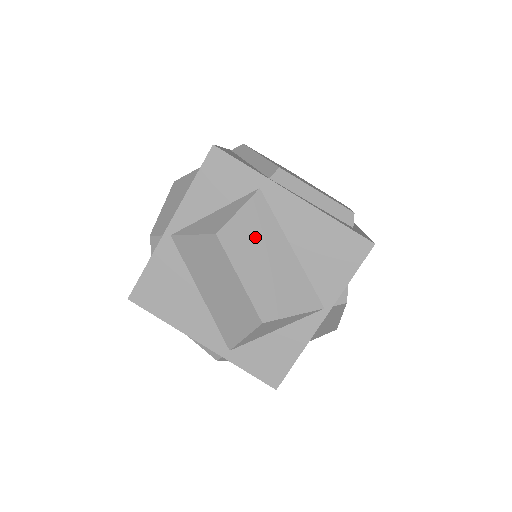
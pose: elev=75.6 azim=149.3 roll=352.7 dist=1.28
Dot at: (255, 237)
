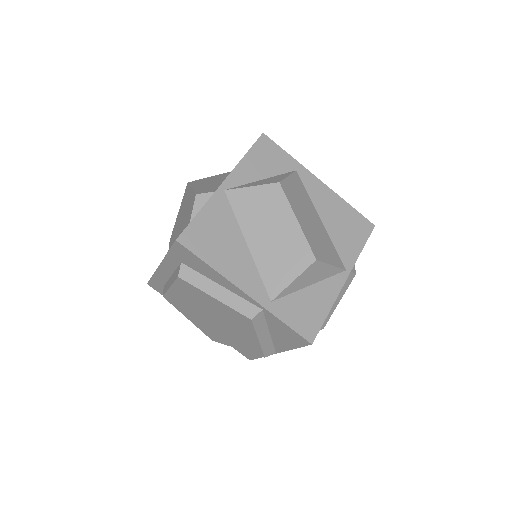
Dot at: (300, 198)
